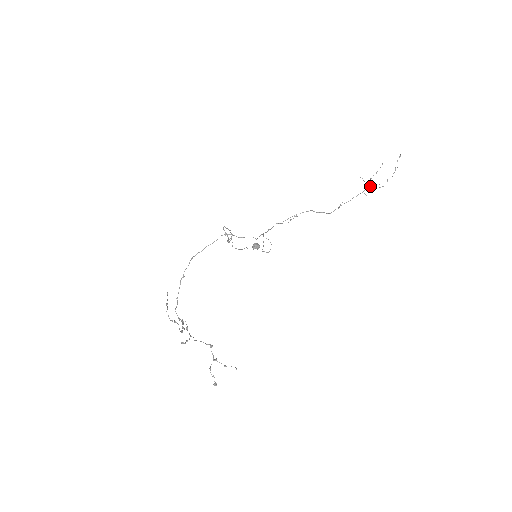
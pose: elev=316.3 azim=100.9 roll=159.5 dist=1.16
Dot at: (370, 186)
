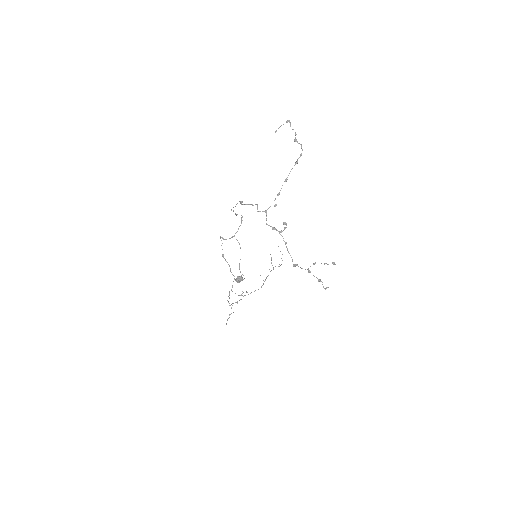
Dot at: occluded
